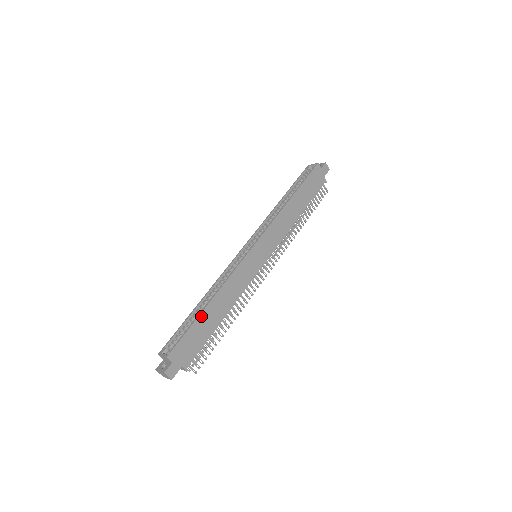
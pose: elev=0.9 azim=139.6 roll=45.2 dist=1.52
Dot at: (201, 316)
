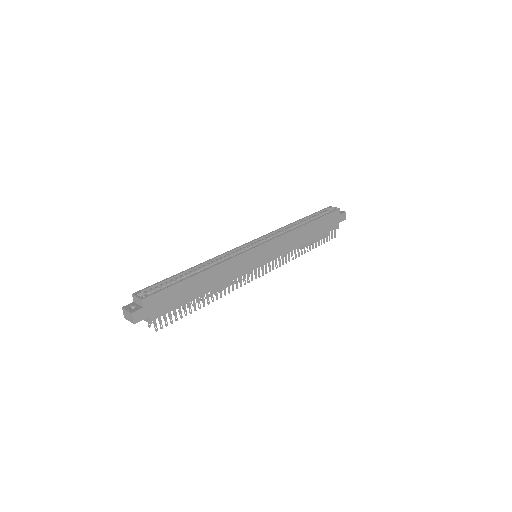
Dot at: (189, 280)
